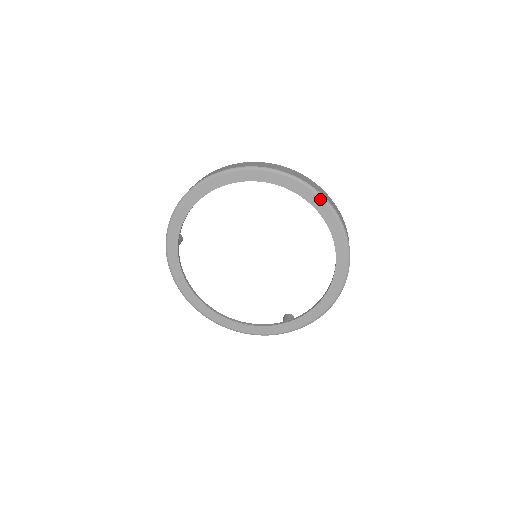
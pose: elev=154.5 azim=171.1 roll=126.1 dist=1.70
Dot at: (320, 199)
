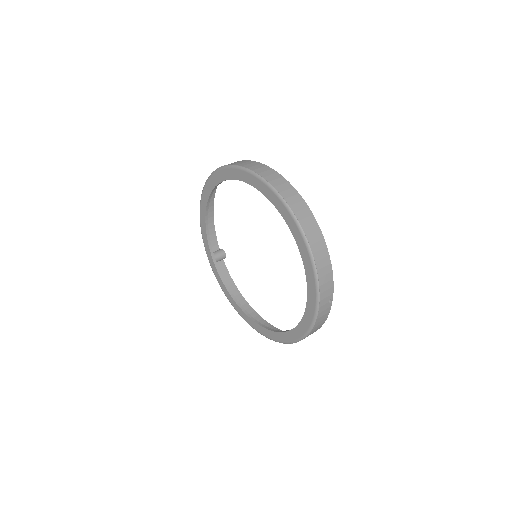
Dot at: (258, 180)
